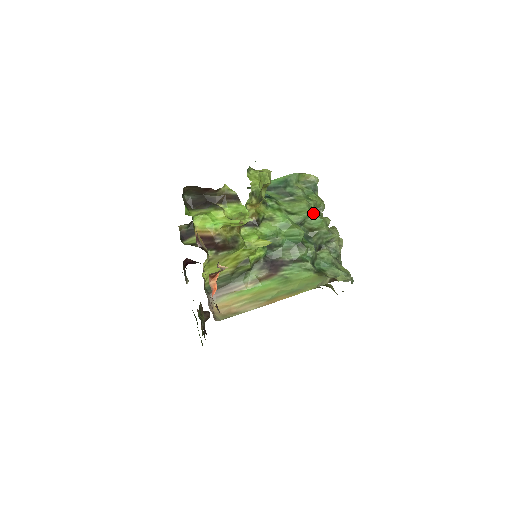
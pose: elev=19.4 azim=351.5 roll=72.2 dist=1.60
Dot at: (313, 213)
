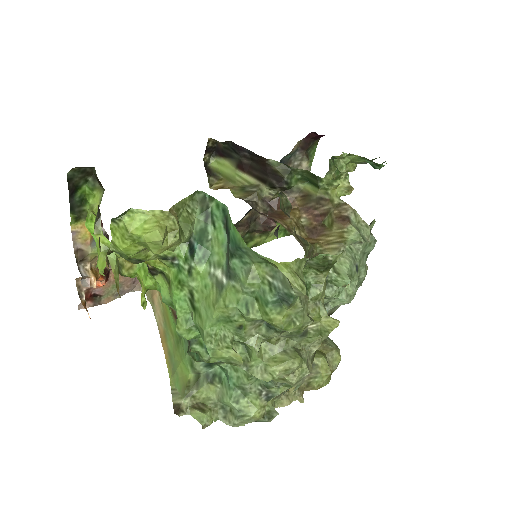
Dot at: (206, 337)
